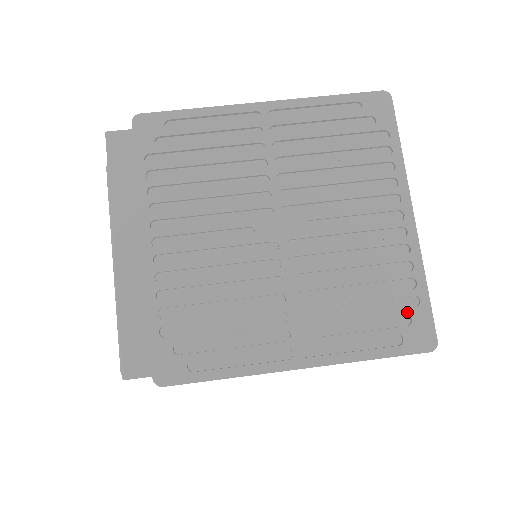
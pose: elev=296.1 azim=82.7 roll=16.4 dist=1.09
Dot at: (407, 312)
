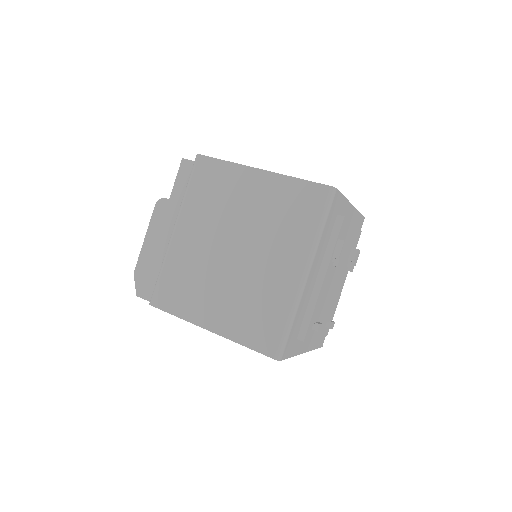
Dot at: occluded
